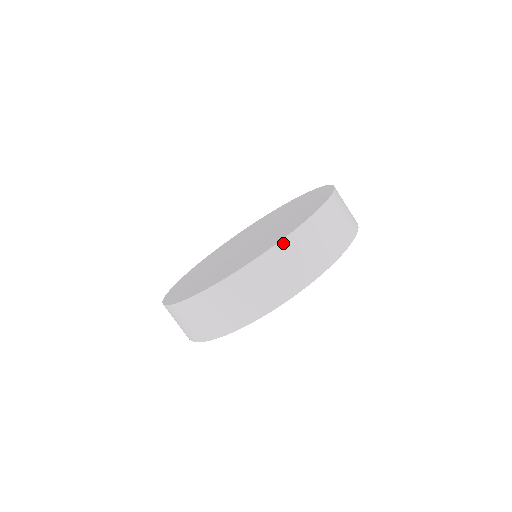
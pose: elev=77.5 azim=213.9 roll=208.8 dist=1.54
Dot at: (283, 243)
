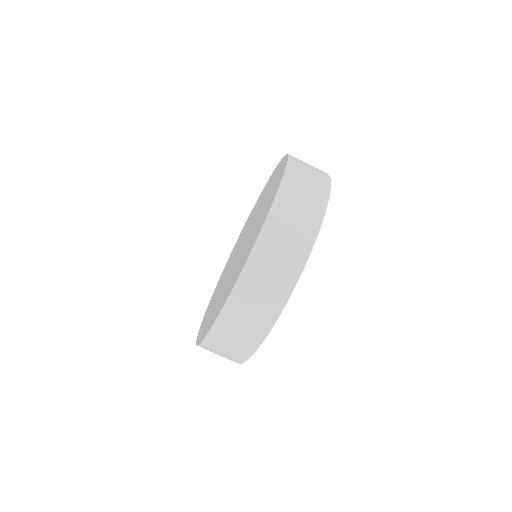
Dot at: (291, 159)
